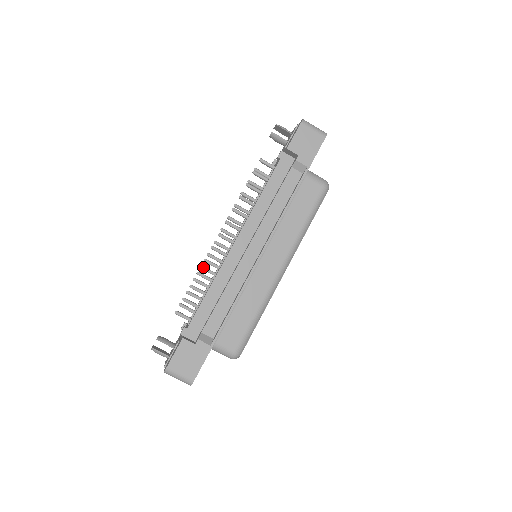
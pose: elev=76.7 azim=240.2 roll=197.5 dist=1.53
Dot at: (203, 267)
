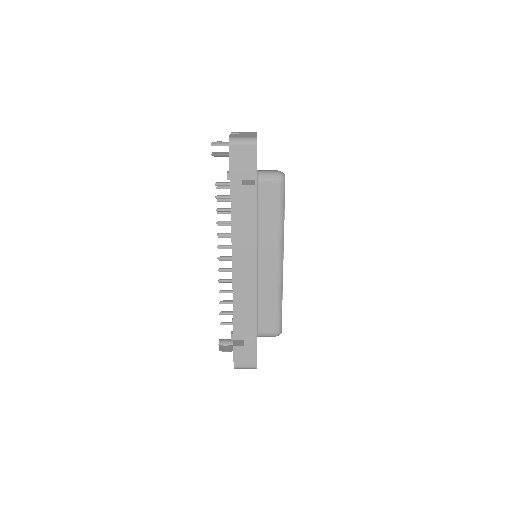
Dot at: occluded
